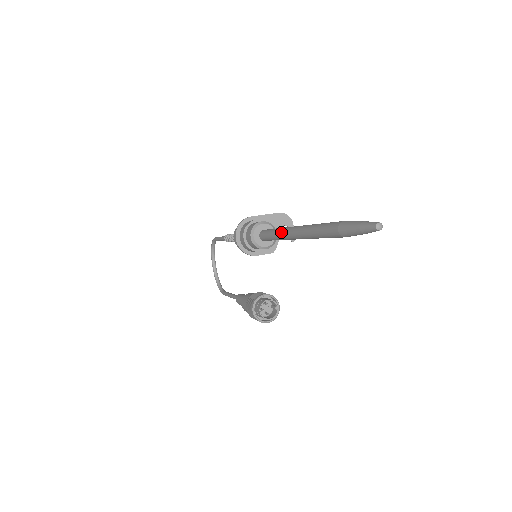
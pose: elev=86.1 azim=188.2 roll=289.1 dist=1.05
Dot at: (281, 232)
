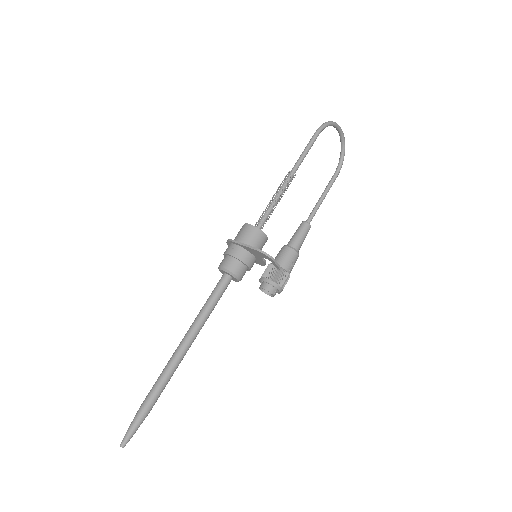
Dot at: (195, 320)
